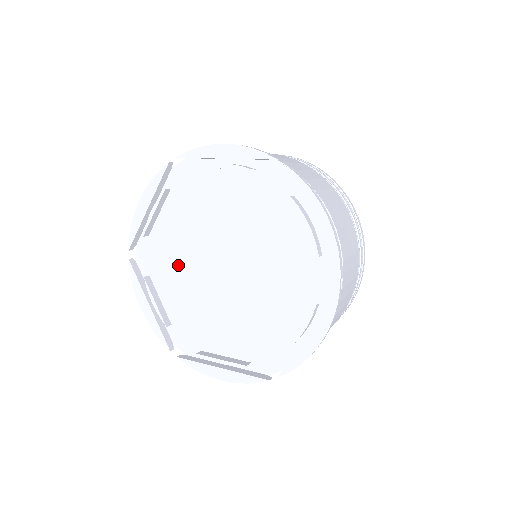
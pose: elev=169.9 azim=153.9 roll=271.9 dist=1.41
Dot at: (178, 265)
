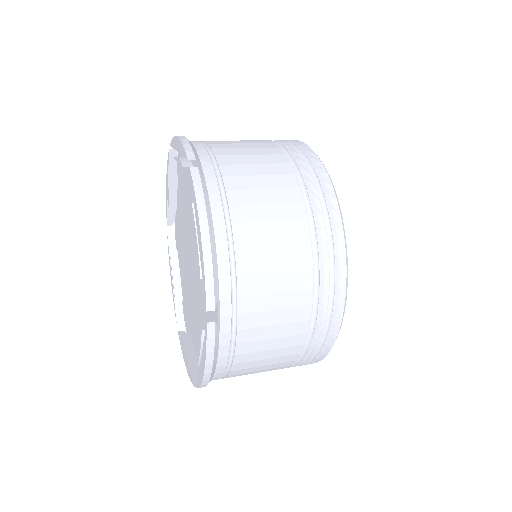
Dot at: (189, 301)
